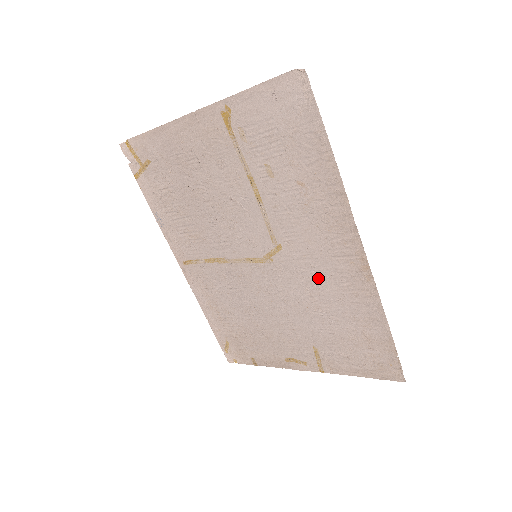
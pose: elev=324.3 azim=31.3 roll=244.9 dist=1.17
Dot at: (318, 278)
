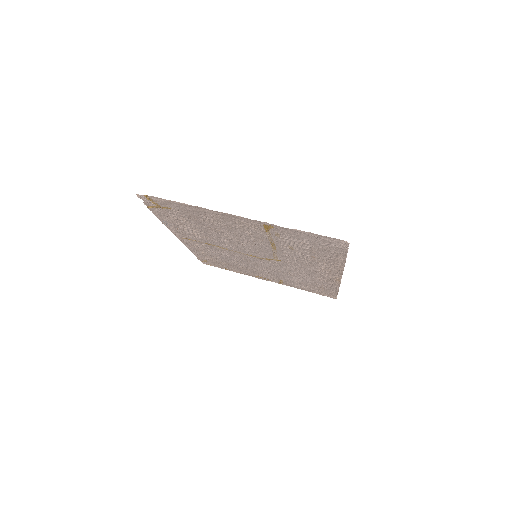
Dot at: (301, 272)
